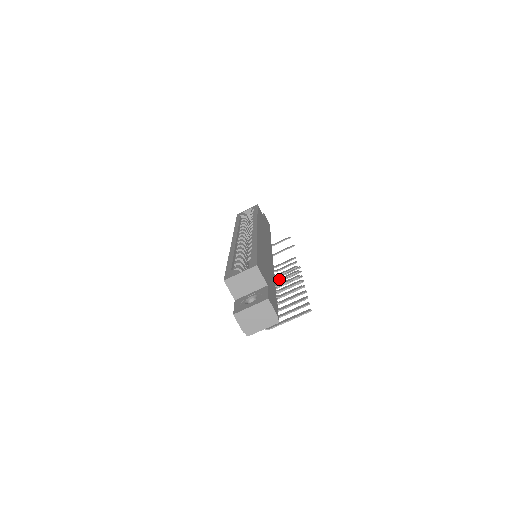
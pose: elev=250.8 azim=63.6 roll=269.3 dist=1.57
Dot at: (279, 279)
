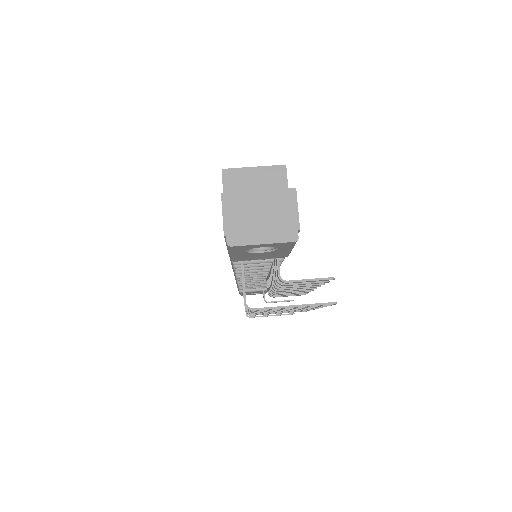
Dot at: occluded
